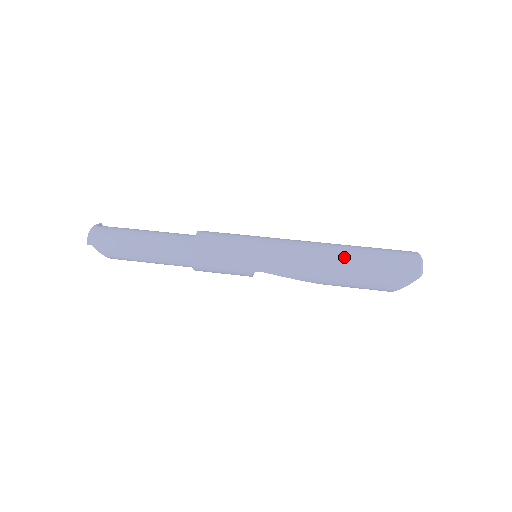
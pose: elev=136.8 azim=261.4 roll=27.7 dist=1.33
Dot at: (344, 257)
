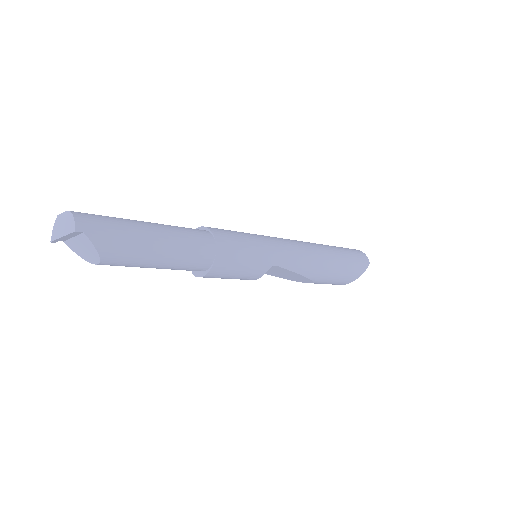
Dot at: (327, 248)
